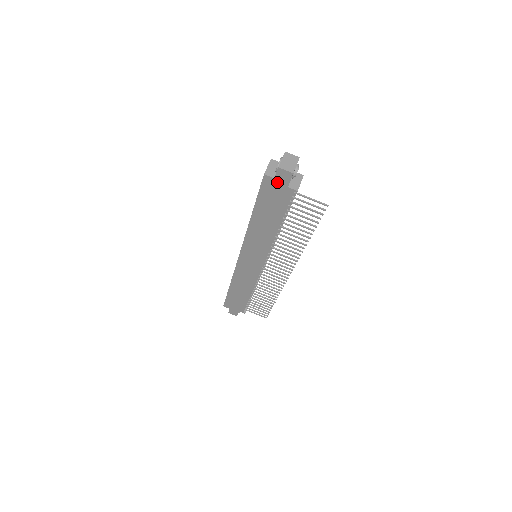
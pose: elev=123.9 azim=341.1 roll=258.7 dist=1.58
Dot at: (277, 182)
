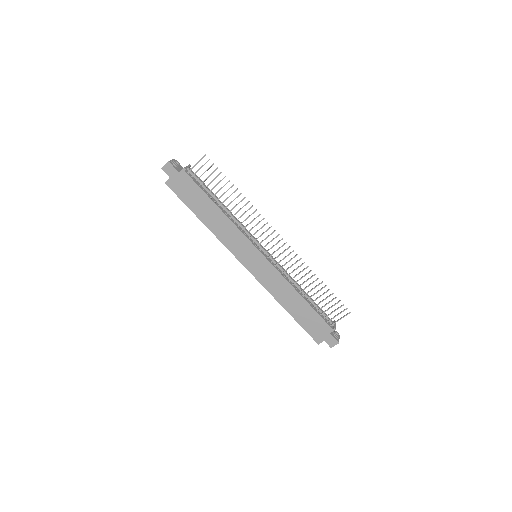
Dot at: (173, 178)
